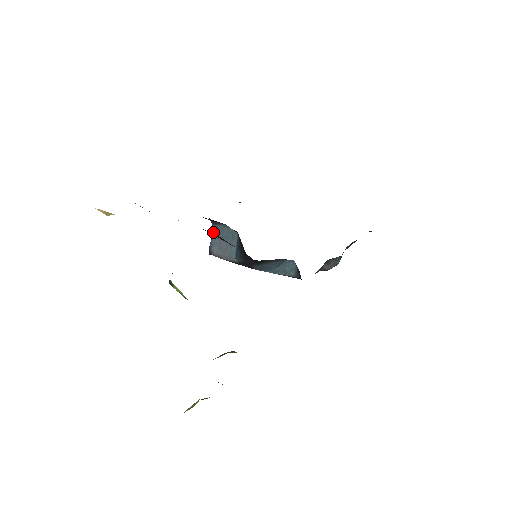
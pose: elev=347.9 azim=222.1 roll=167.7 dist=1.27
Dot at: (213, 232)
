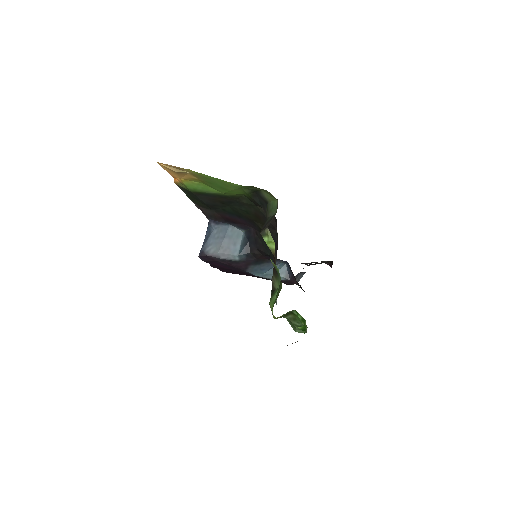
Dot at: (211, 233)
